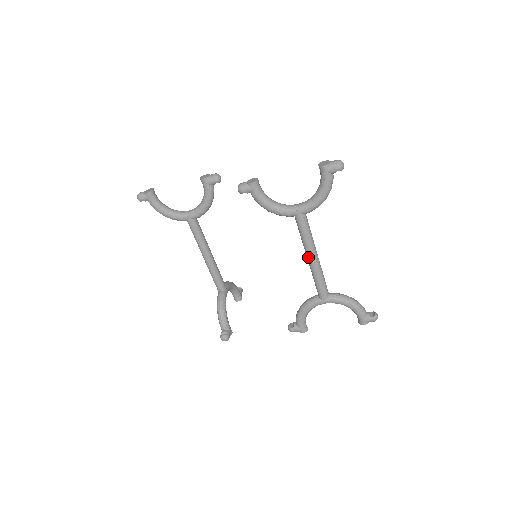
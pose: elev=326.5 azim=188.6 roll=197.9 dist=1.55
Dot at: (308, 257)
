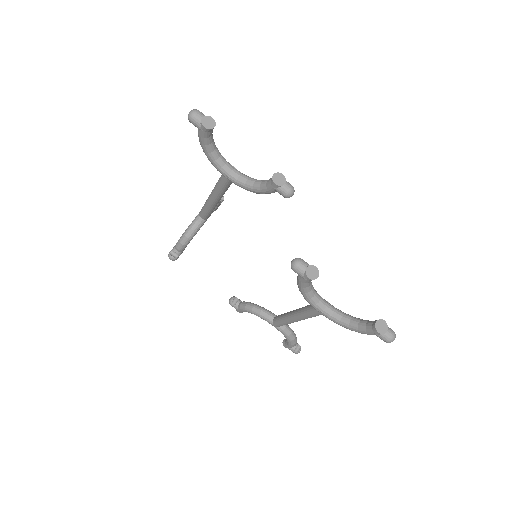
Dot at: (293, 316)
